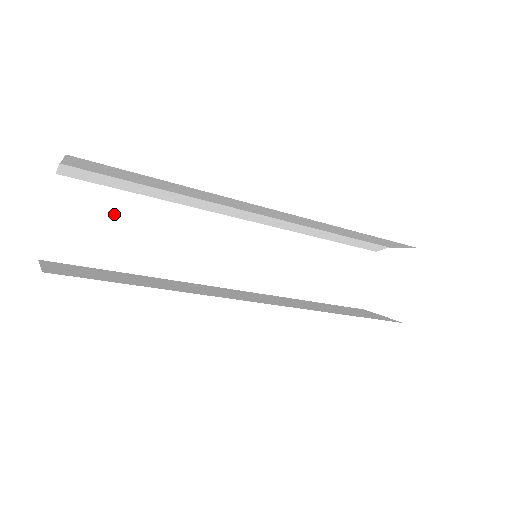
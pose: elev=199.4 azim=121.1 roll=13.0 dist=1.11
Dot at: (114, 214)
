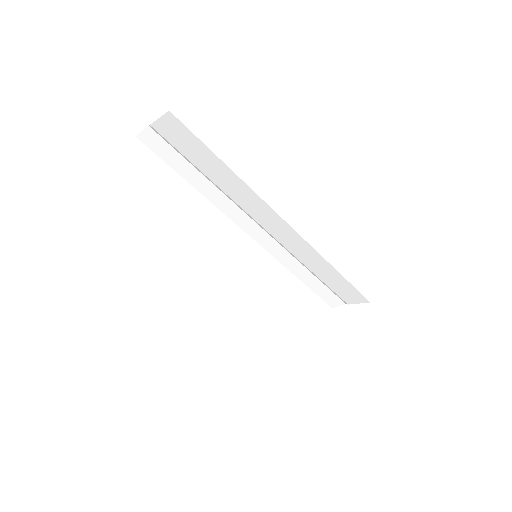
Dot at: (163, 184)
